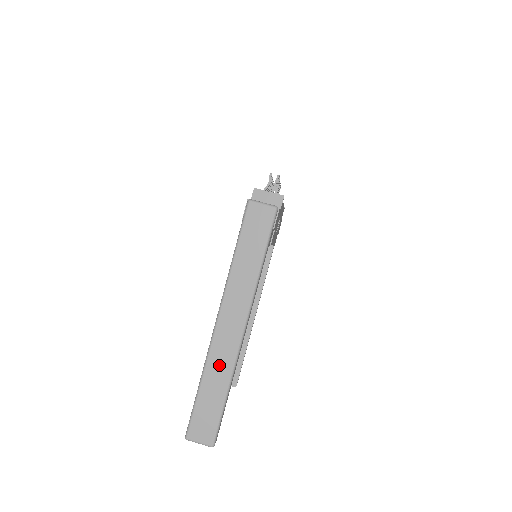
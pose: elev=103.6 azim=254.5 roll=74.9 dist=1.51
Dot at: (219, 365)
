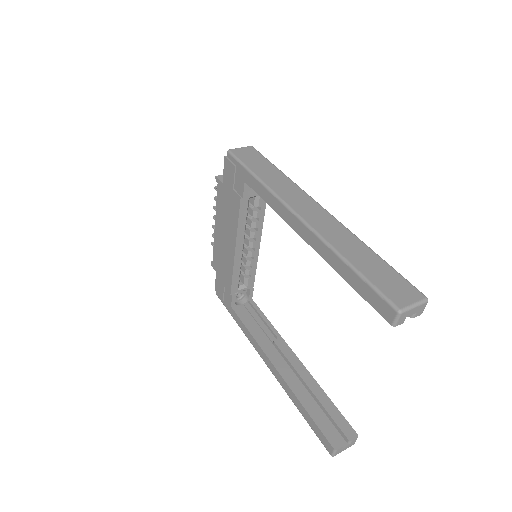
Dot at: (340, 238)
